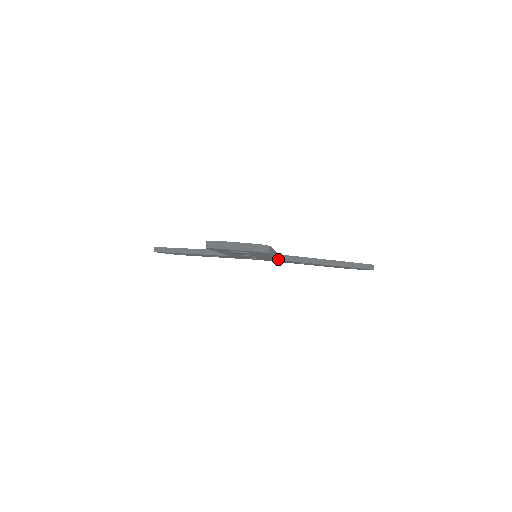
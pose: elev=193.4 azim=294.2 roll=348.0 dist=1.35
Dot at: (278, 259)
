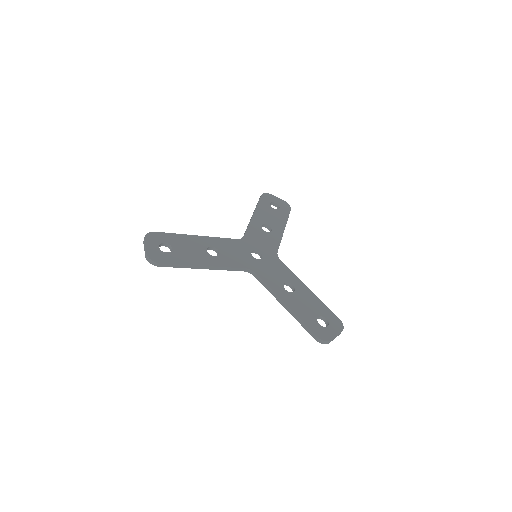
Dot at: occluded
